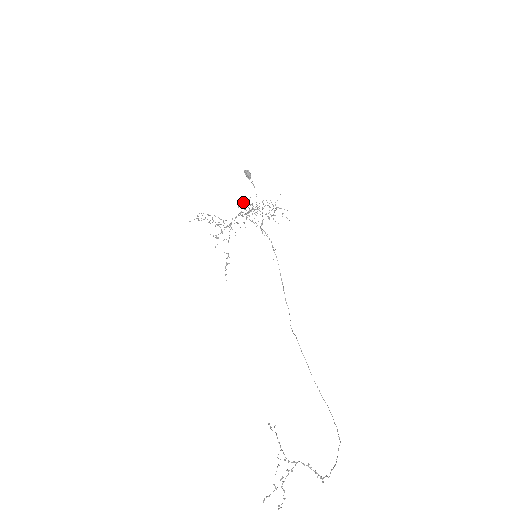
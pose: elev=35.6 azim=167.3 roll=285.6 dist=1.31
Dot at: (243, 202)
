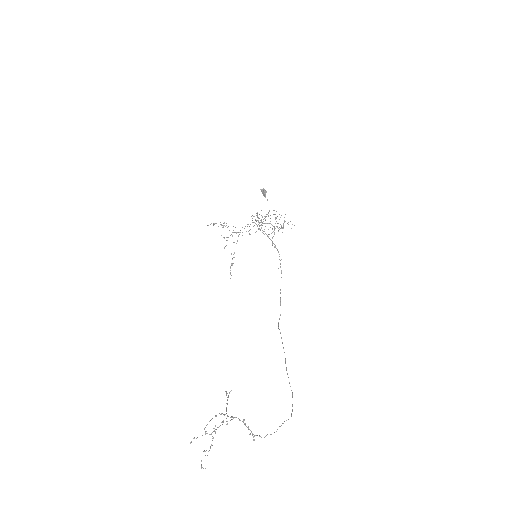
Dot at: occluded
